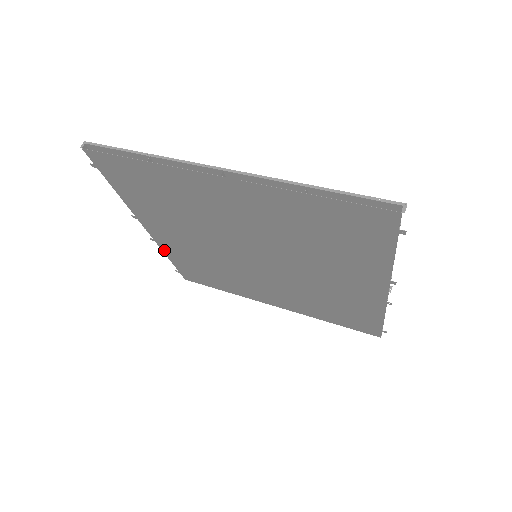
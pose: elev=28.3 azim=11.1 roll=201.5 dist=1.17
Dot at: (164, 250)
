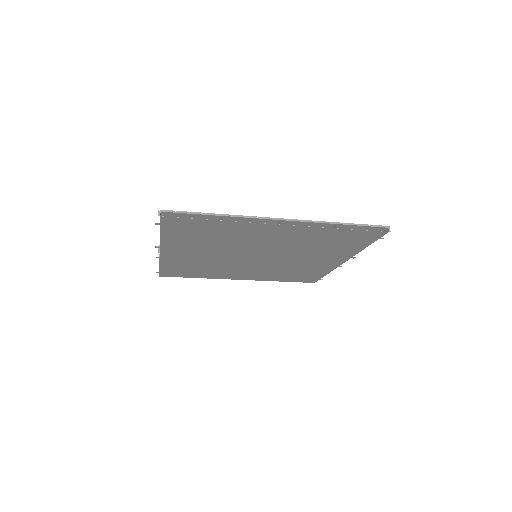
Dot at: (162, 262)
